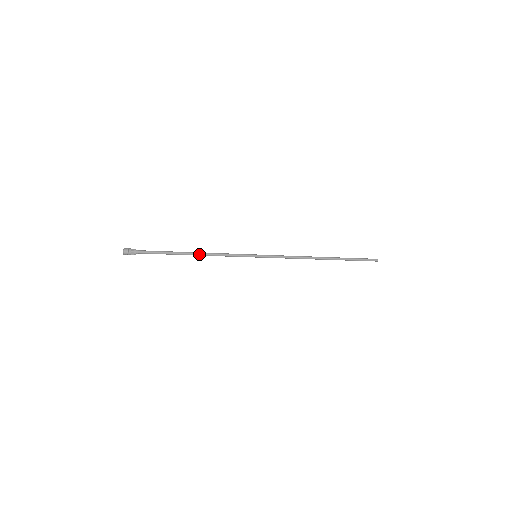
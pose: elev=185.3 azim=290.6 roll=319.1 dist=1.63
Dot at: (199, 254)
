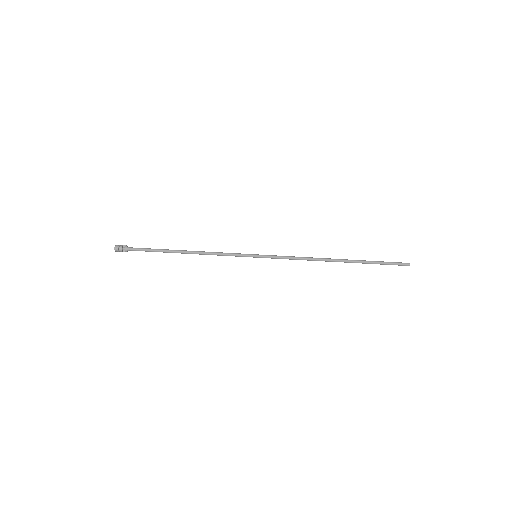
Dot at: (192, 252)
